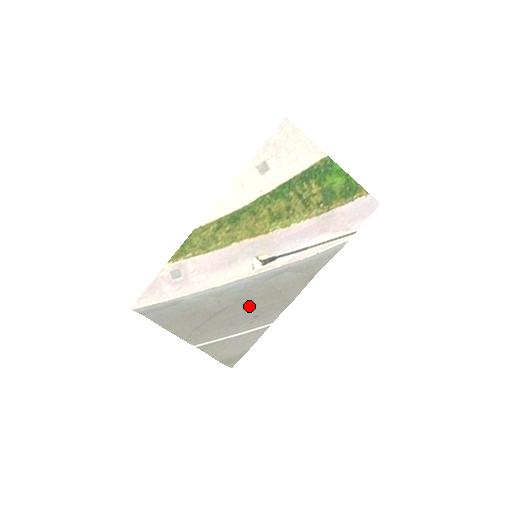
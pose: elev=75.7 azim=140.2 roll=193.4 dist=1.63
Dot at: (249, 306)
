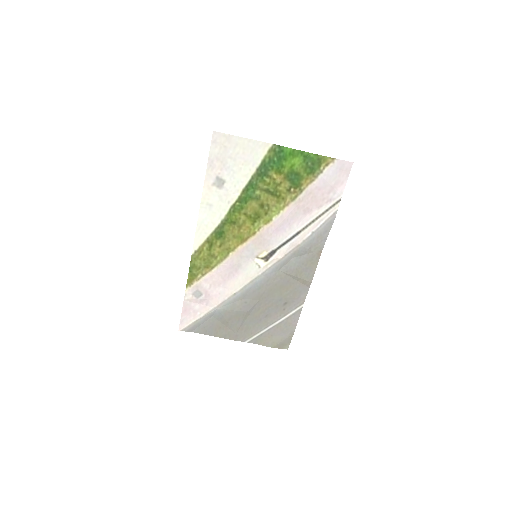
Dot at: (274, 297)
